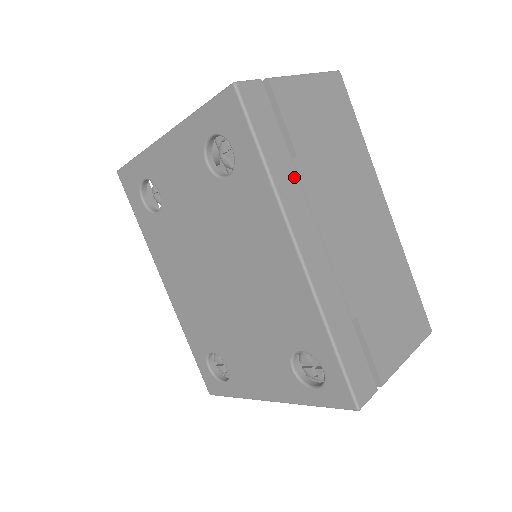
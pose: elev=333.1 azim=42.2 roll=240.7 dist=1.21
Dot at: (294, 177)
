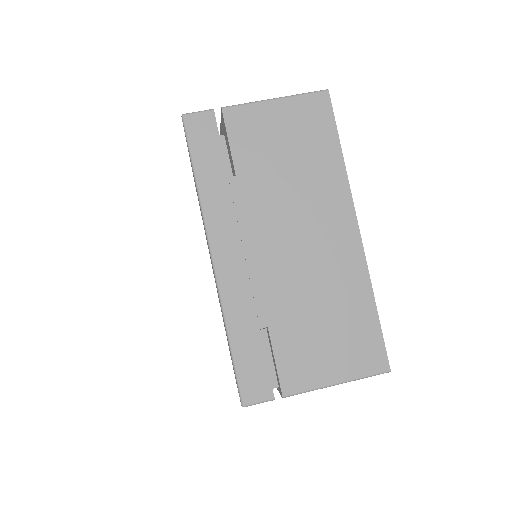
Dot at: (227, 194)
